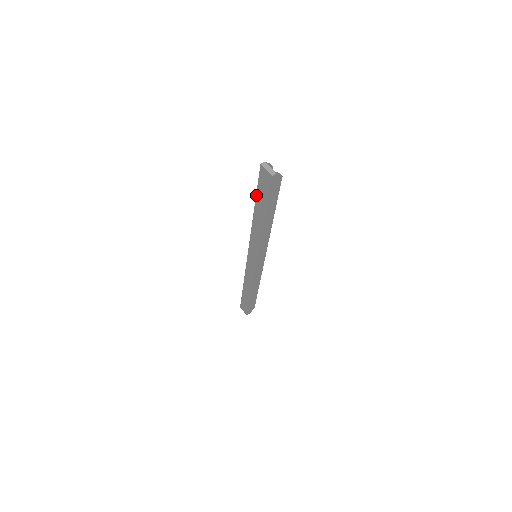
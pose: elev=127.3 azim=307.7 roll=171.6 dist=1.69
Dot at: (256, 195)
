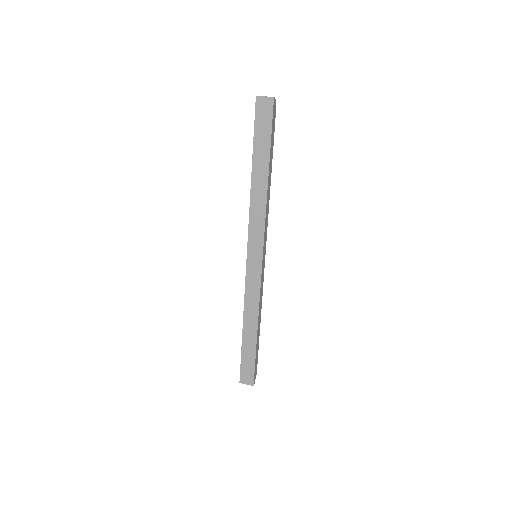
Dot at: (253, 146)
